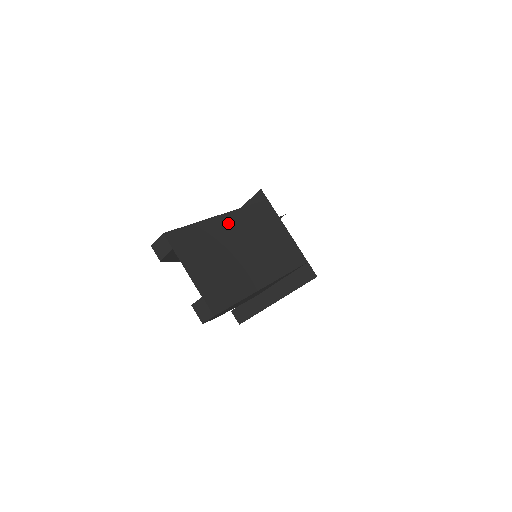
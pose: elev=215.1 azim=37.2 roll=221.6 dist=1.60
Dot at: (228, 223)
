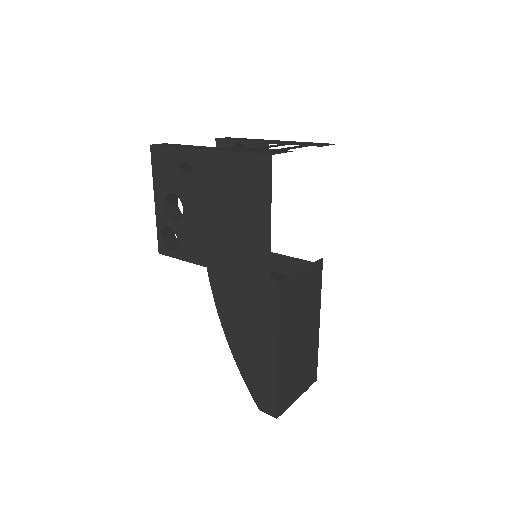
Dot at: (284, 350)
